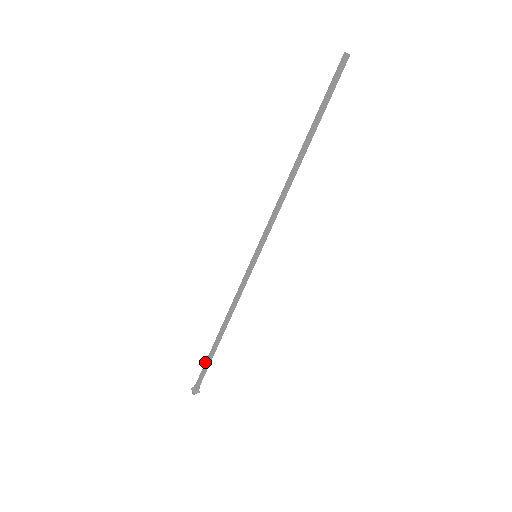
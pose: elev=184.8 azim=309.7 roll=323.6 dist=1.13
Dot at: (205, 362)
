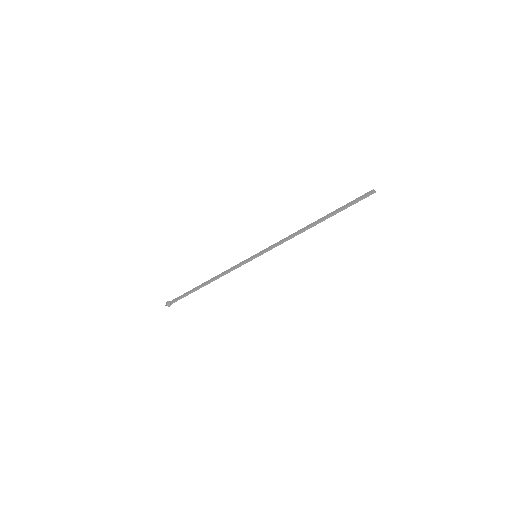
Dot at: (186, 295)
